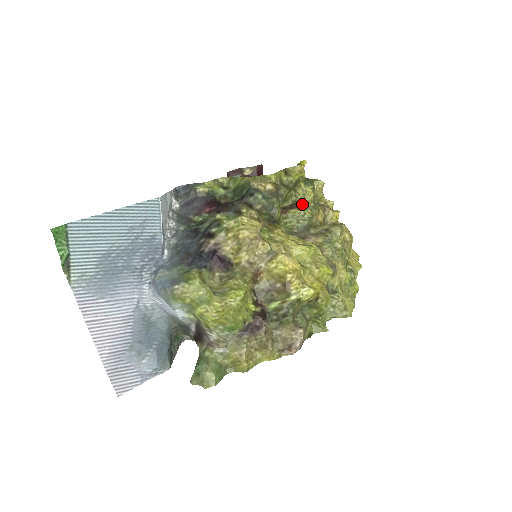
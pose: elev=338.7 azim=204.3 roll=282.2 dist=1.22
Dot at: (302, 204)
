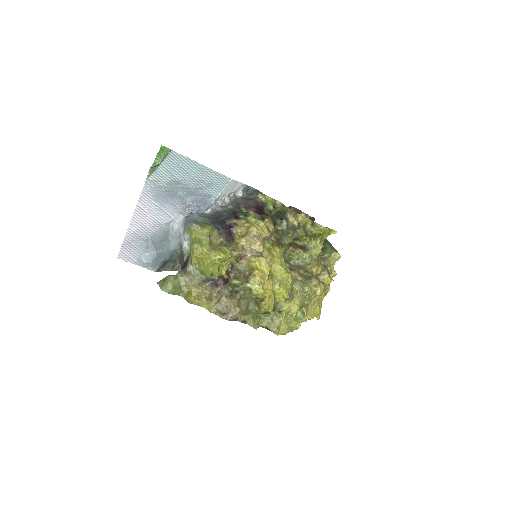
Dot at: (309, 251)
